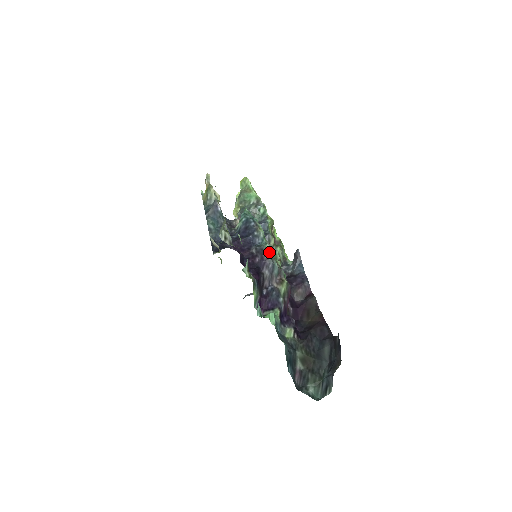
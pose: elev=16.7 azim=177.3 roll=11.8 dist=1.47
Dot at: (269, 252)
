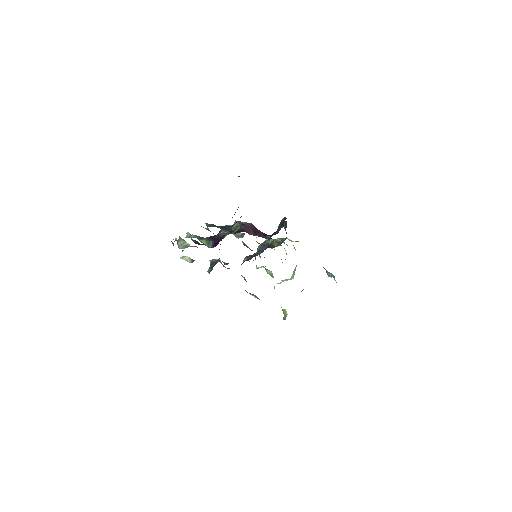
Dot at: occluded
